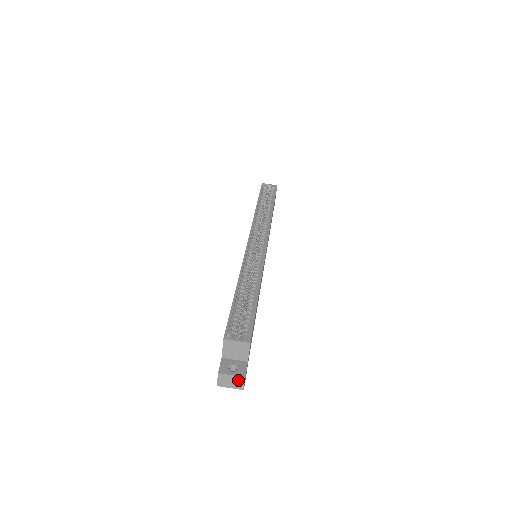
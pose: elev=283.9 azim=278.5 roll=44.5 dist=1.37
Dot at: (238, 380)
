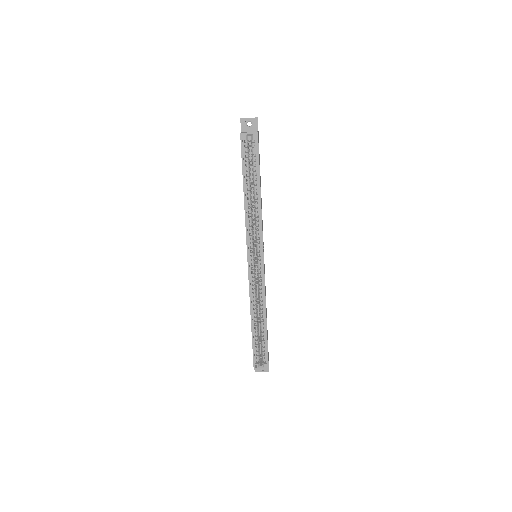
Dot at: (266, 370)
